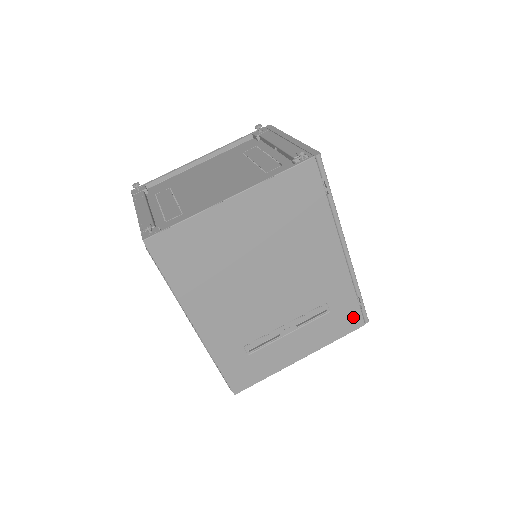
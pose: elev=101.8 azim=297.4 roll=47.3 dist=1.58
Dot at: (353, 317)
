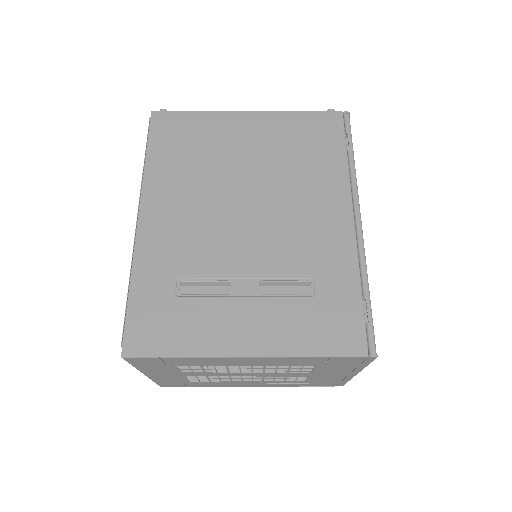
Dot at: (350, 328)
